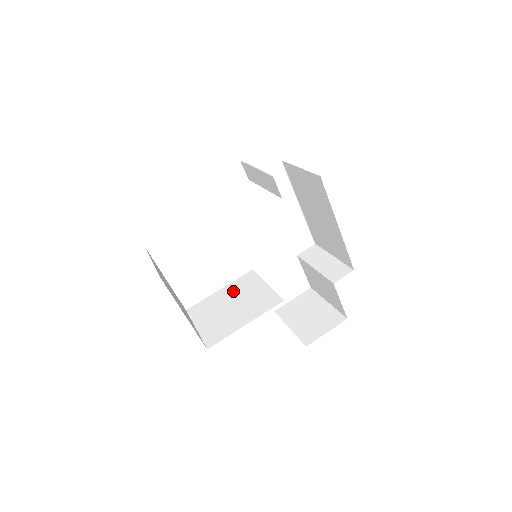
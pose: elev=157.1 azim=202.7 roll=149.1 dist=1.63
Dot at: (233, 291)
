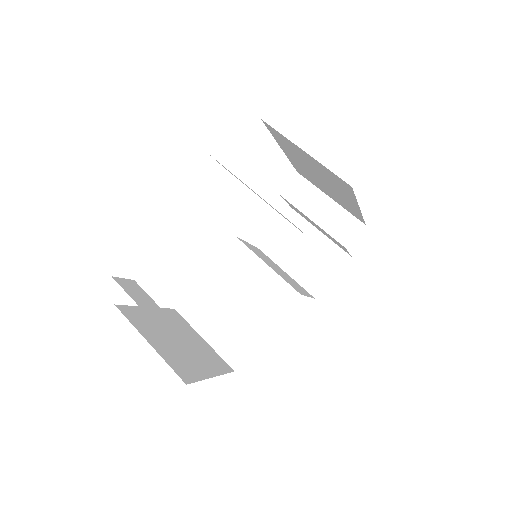
Dot at: (225, 277)
